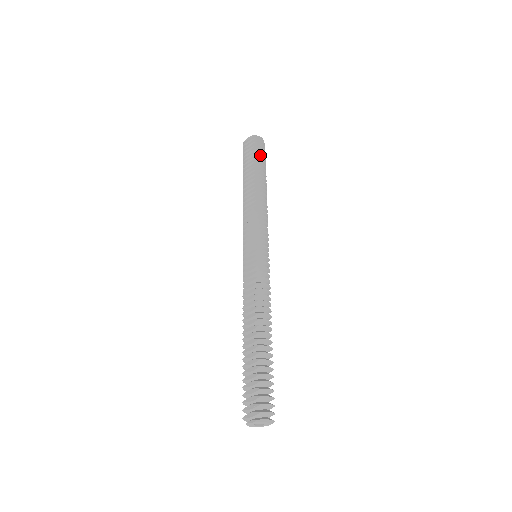
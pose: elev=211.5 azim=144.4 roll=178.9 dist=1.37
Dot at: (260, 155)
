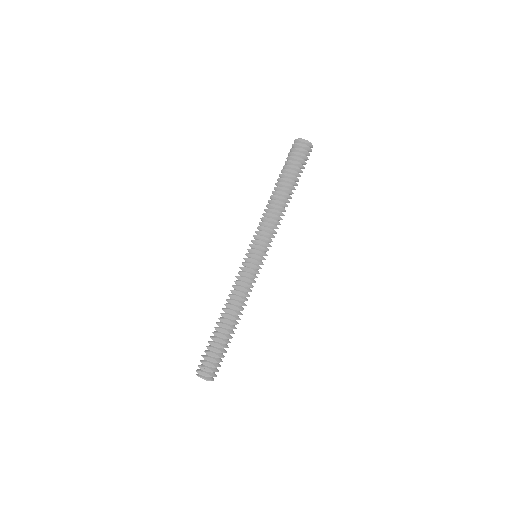
Dot at: (303, 166)
